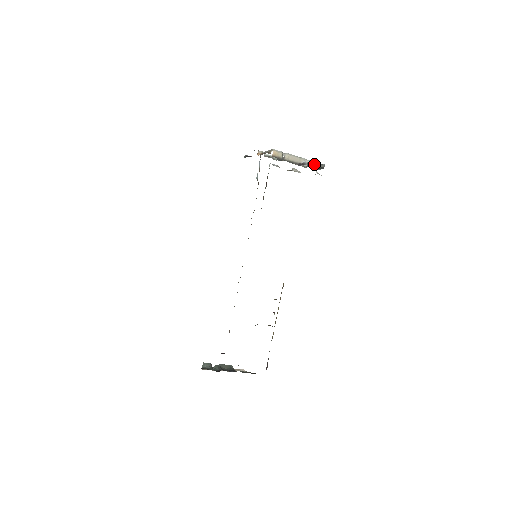
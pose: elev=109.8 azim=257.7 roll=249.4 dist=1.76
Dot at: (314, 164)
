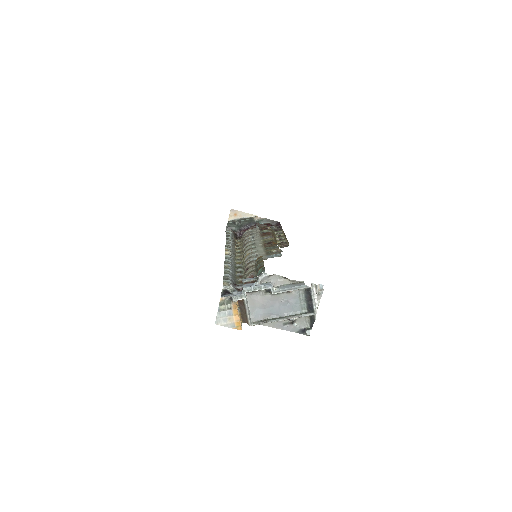
Dot at: (304, 316)
